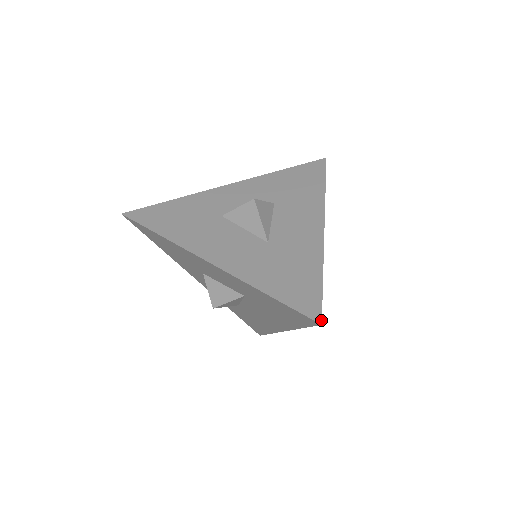
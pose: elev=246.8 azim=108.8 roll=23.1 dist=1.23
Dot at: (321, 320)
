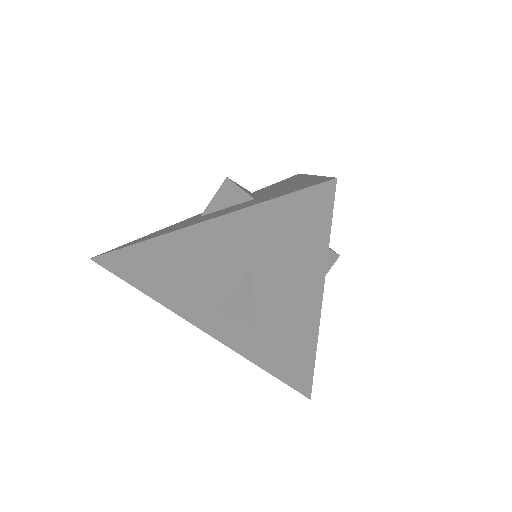
Dot at: (335, 178)
